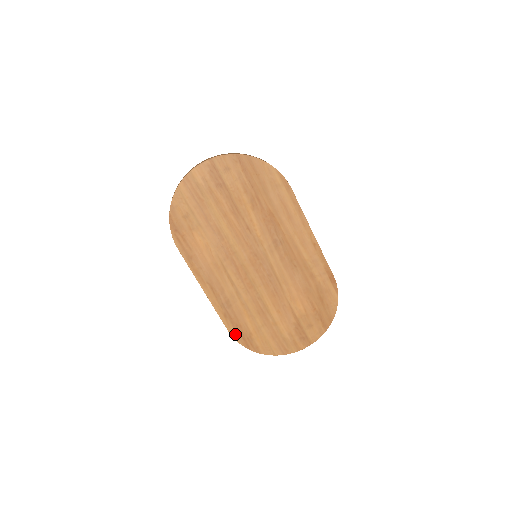
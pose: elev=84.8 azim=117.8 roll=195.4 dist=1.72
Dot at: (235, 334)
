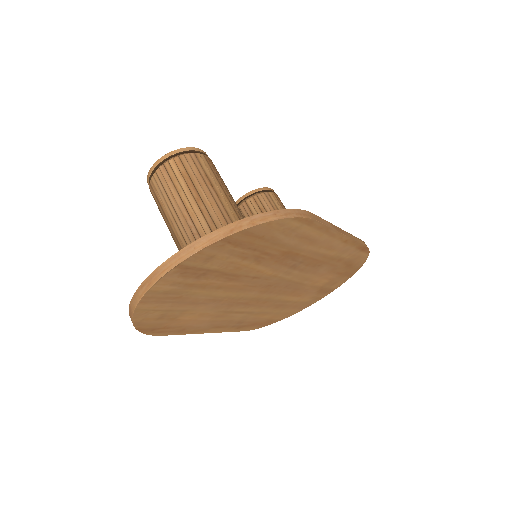
Dot at: (252, 328)
